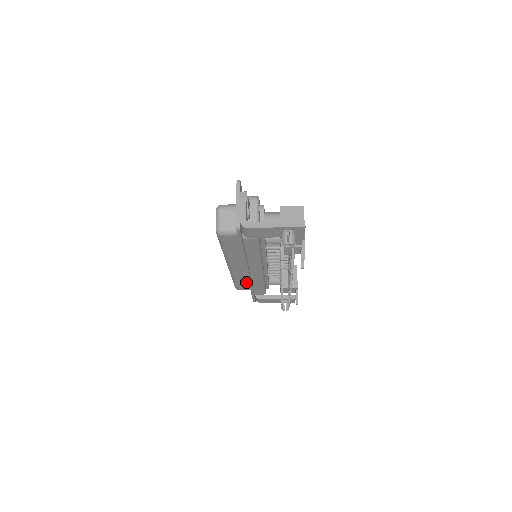
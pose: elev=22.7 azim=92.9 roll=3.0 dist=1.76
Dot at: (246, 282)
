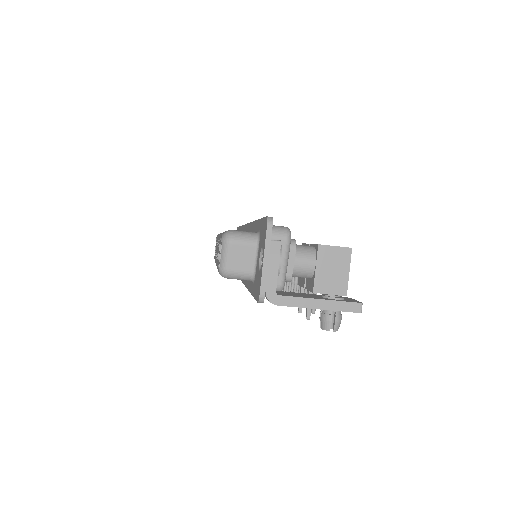
Dot at: occluded
